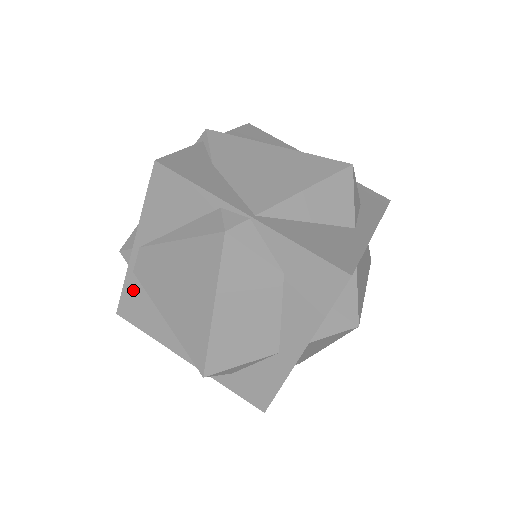
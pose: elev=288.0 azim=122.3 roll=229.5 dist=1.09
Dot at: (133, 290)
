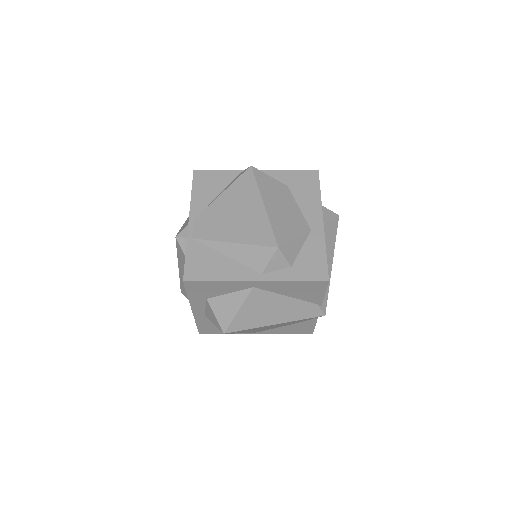
Dot at: (195, 252)
